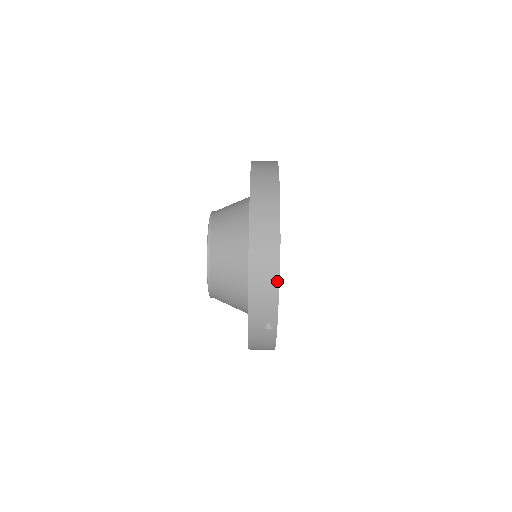
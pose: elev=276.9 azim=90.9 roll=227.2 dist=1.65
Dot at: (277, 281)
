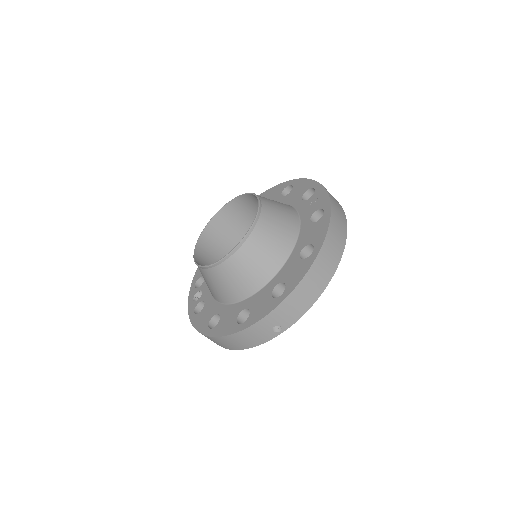
Dot at: (319, 295)
